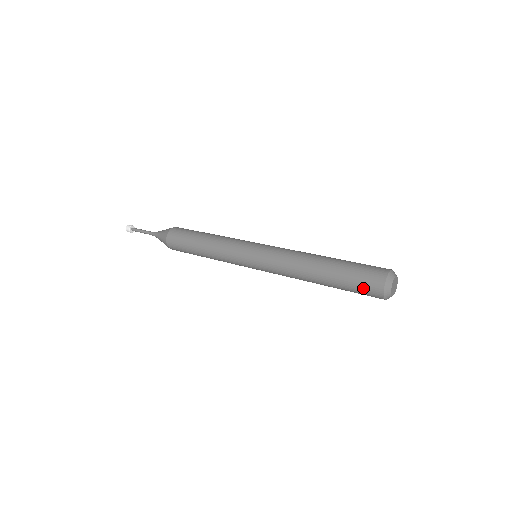
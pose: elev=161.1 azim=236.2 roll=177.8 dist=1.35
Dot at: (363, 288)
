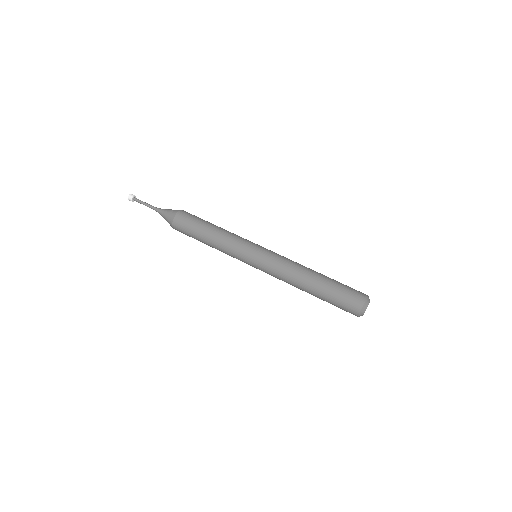
Dot at: occluded
